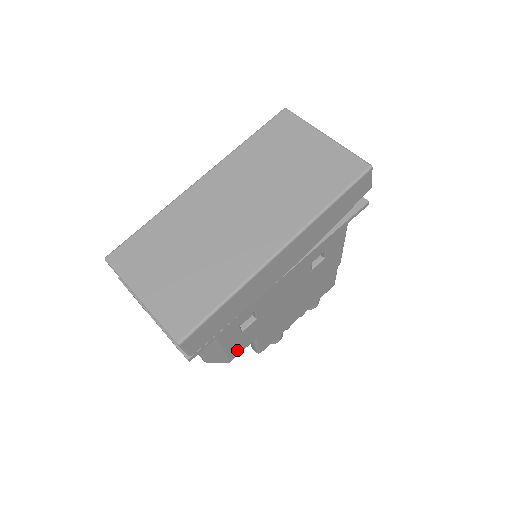
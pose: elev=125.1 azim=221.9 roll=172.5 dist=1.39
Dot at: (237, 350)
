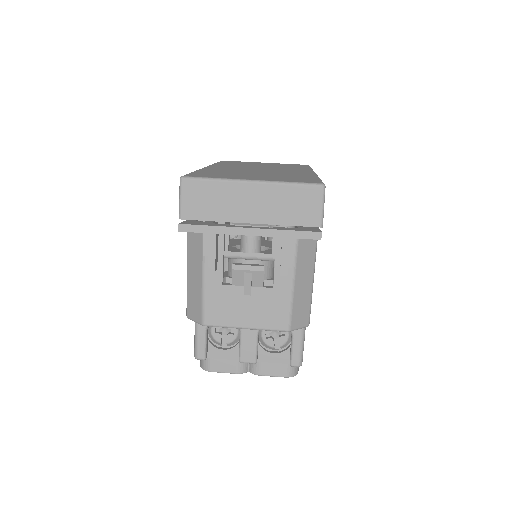
Dot at: occluded
